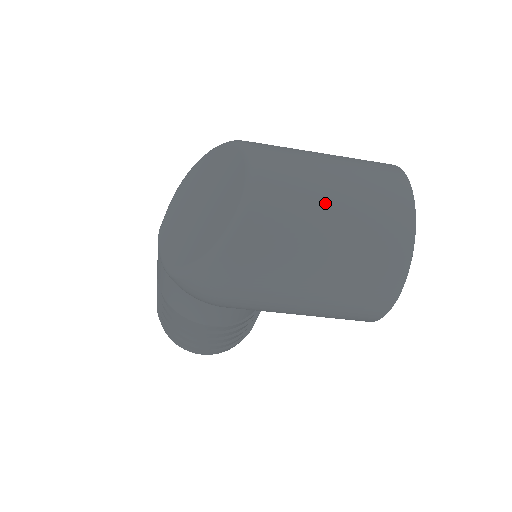
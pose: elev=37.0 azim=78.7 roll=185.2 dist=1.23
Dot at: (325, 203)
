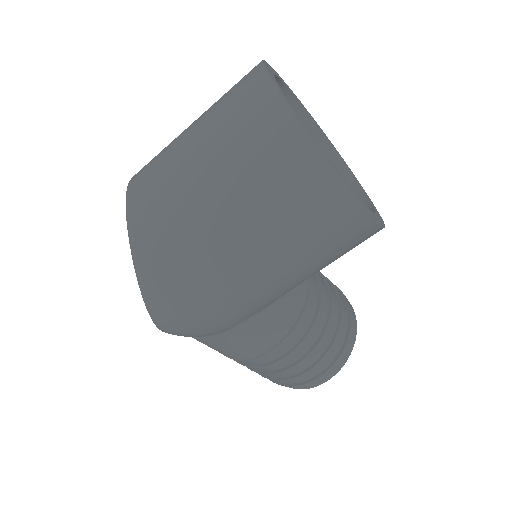
Dot at: (186, 161)
